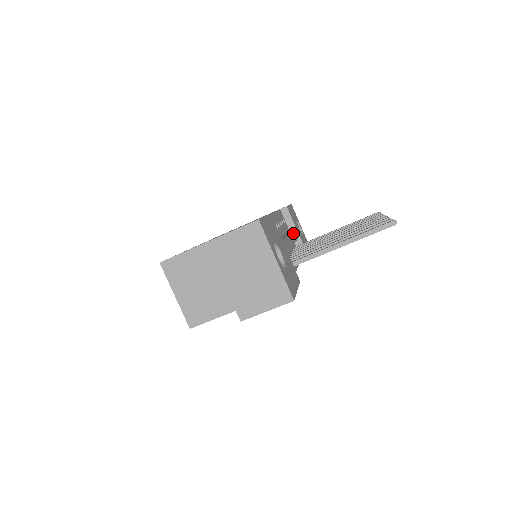
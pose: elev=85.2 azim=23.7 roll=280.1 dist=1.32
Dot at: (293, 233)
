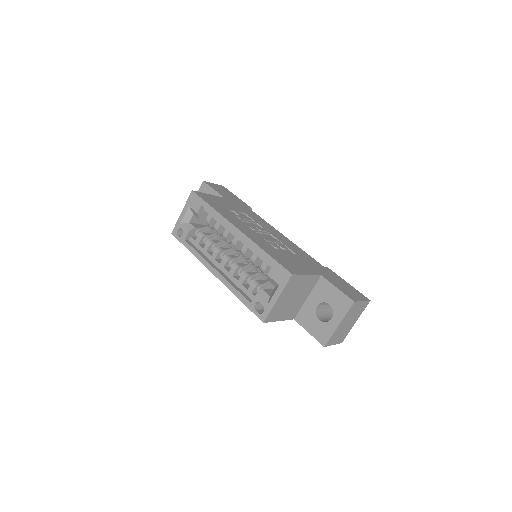
Dot at: occluded
